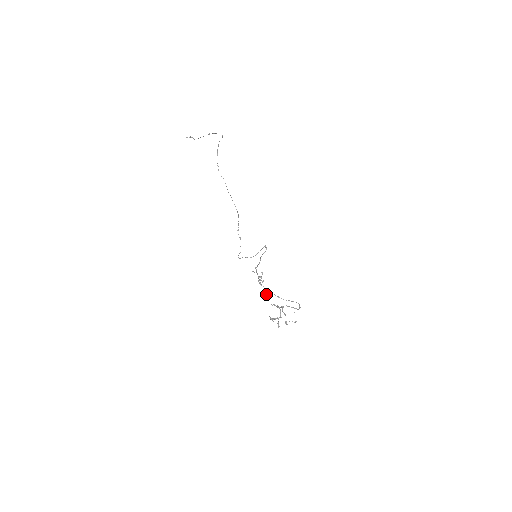
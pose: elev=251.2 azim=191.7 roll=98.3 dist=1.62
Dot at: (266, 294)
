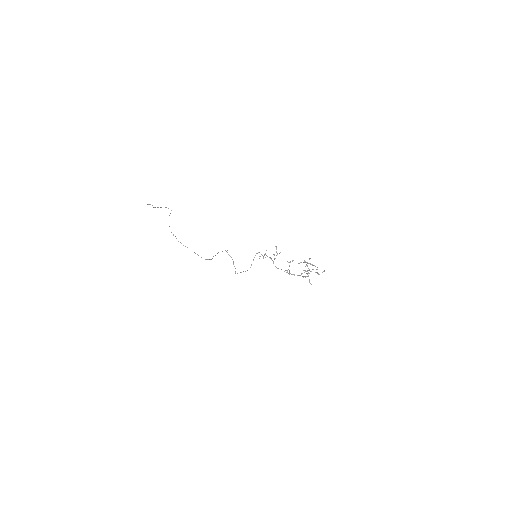
Dot at: (288, 262)
